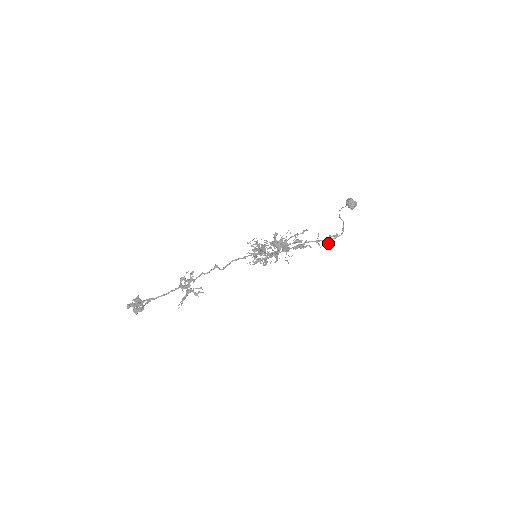
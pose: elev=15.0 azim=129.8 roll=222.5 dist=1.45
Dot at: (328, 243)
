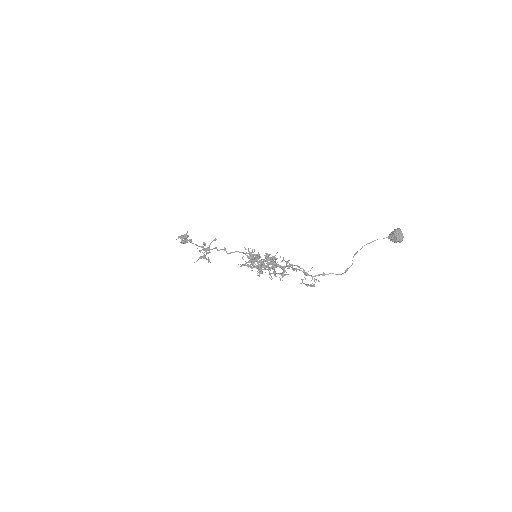
Dot at: (316, 280)
